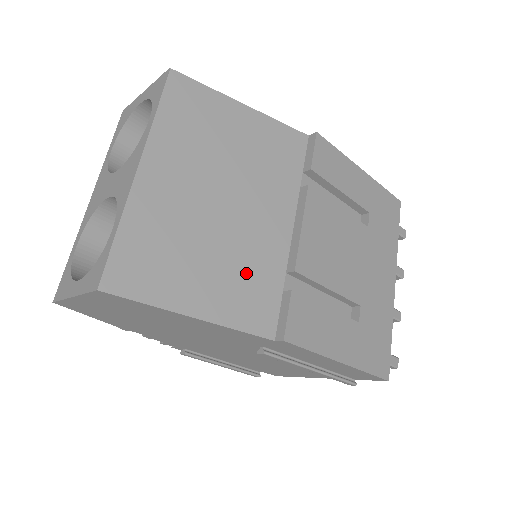
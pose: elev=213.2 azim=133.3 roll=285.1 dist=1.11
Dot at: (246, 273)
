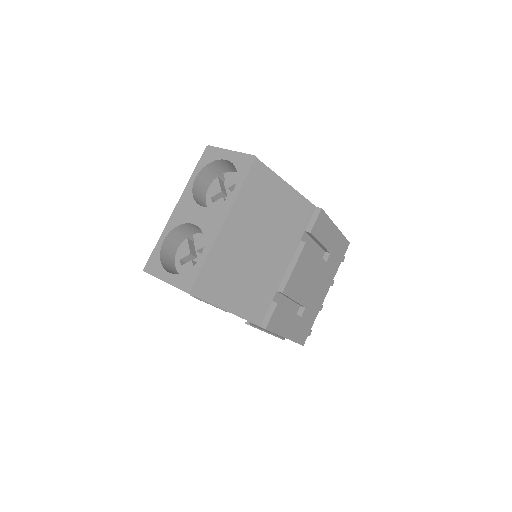
Dot at: (258, 289)
